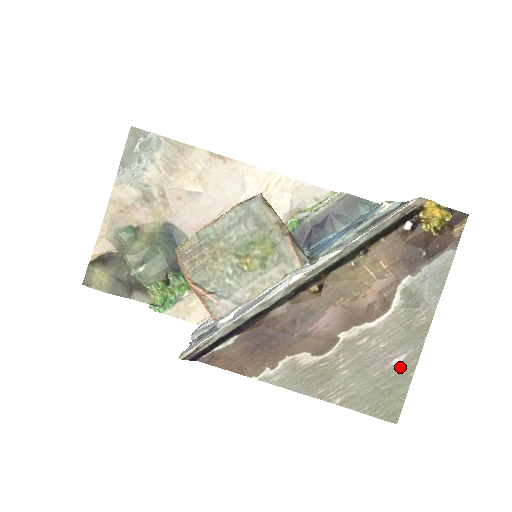
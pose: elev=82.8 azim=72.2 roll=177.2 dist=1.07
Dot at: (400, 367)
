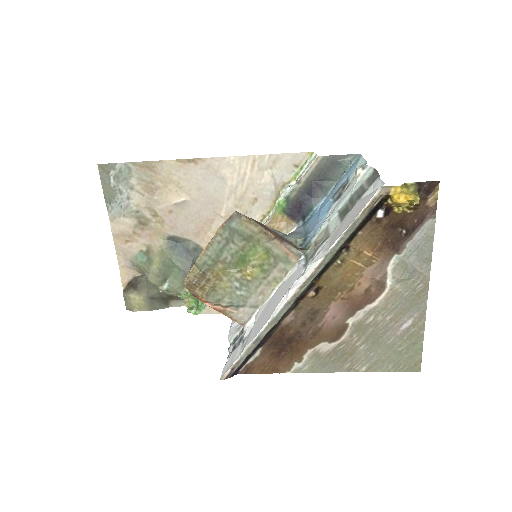
Dot at: (410, 329)
